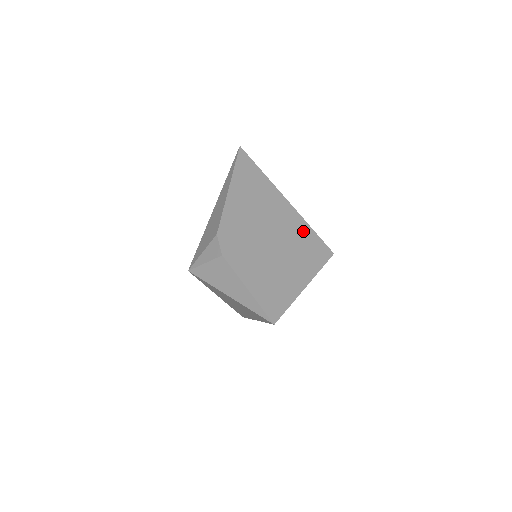
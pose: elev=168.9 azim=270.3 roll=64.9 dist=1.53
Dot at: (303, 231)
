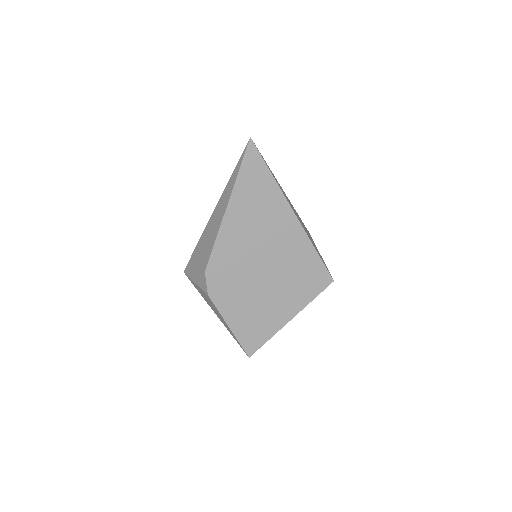
Dot at: (305, 257)
